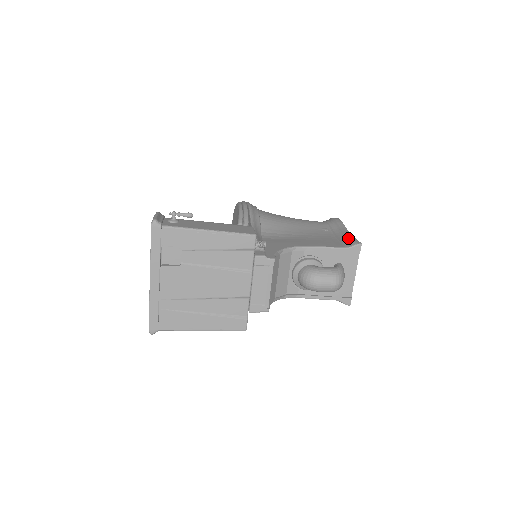
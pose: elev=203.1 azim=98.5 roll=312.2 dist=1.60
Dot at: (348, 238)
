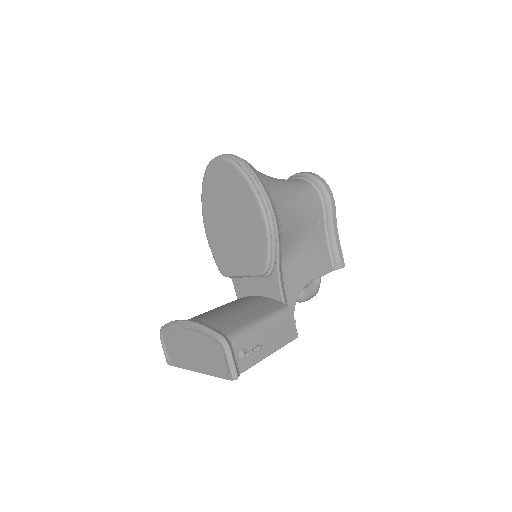
Dot at: (337, 253)
